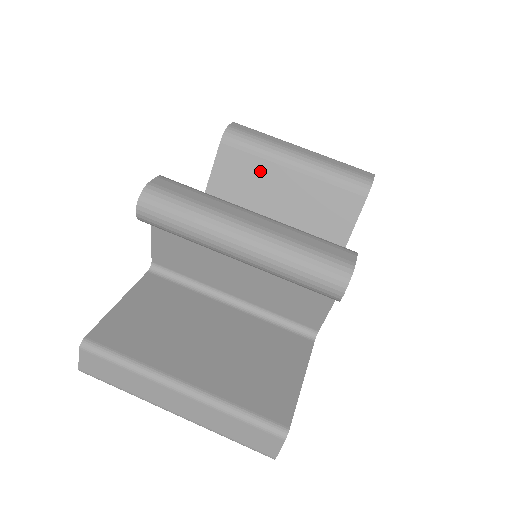
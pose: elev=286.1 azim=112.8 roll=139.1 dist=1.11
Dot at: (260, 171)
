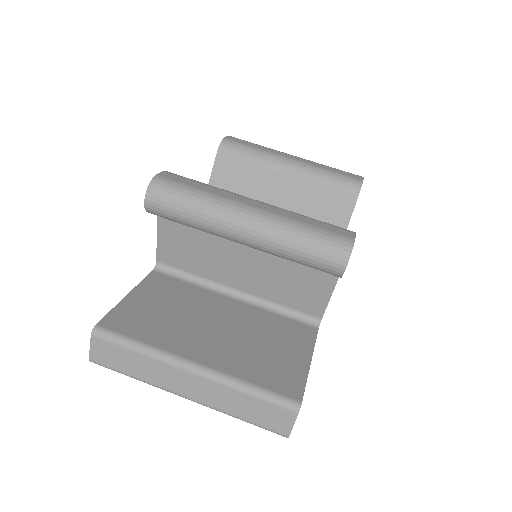
Dot at: (256, 178)
